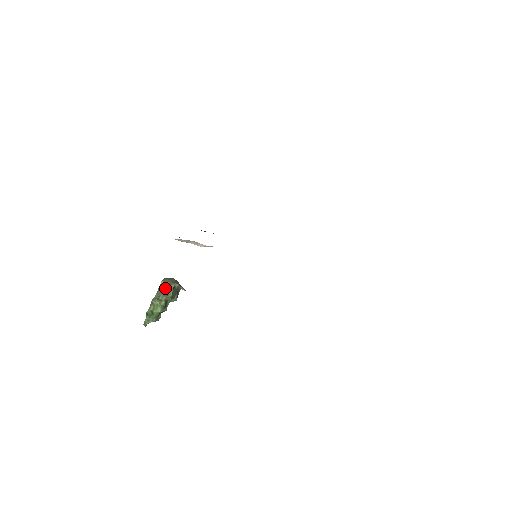
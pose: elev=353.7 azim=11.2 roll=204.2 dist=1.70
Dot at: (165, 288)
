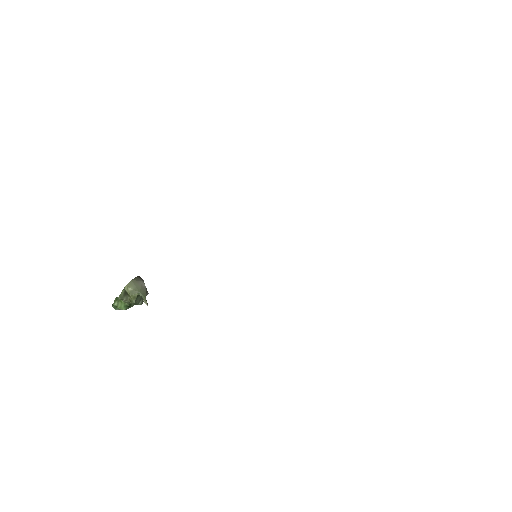
Dot at: (128, 294)
